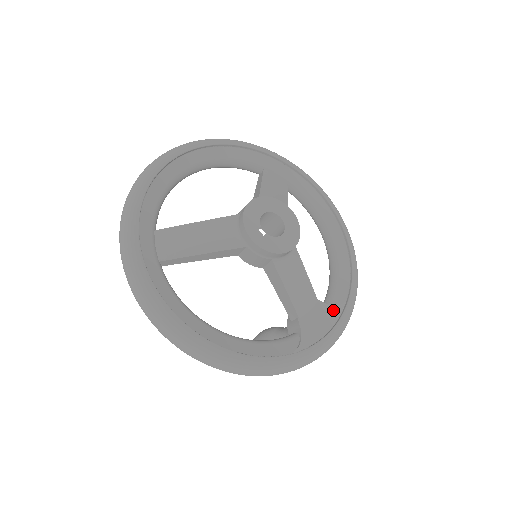
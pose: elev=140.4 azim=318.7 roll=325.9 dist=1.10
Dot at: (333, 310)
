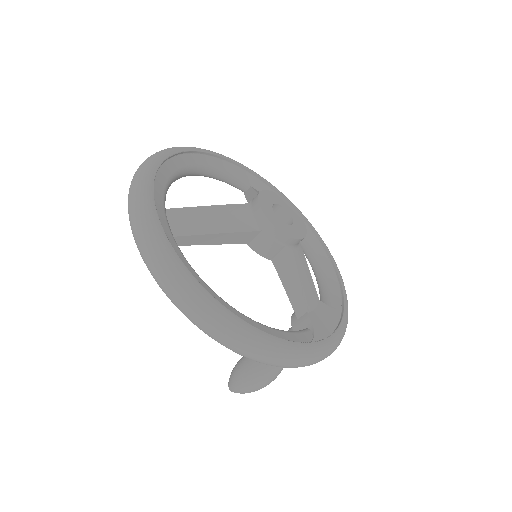
Dot at: (334, 312)
